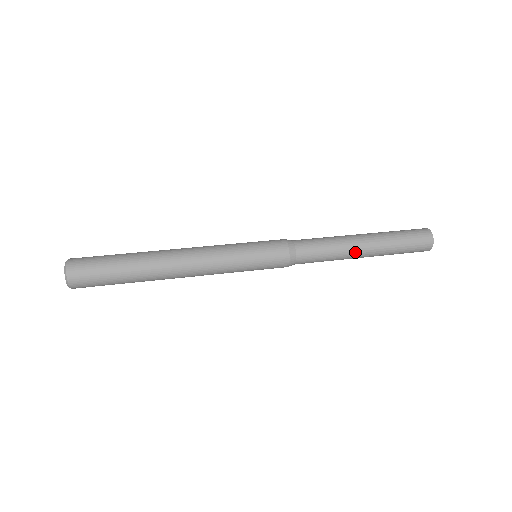
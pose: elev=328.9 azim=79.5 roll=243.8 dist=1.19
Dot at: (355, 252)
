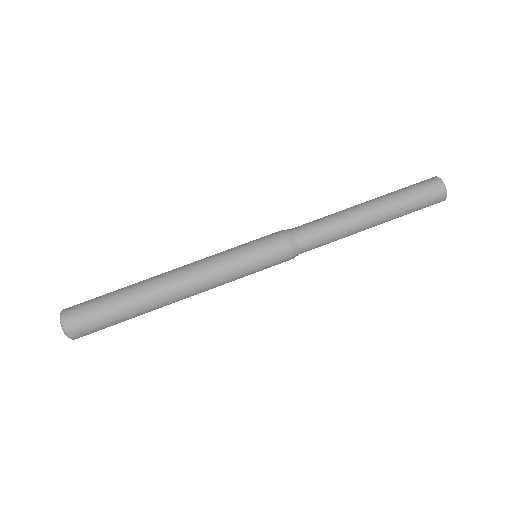
Dot at: occluded
